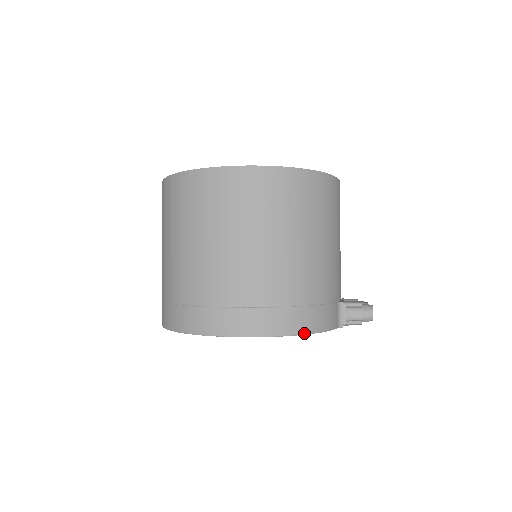
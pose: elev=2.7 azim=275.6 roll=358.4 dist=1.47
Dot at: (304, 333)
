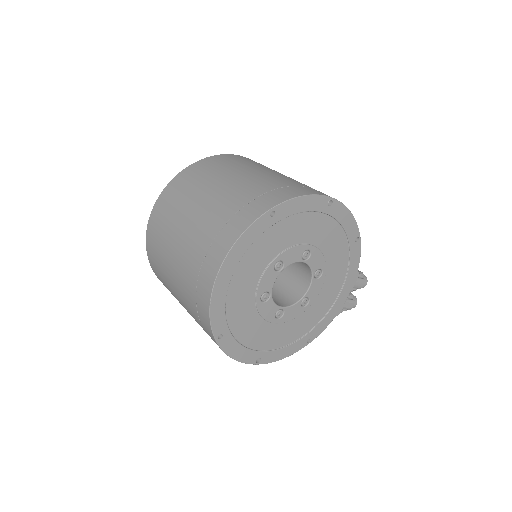
Dot at: (357, 226)
